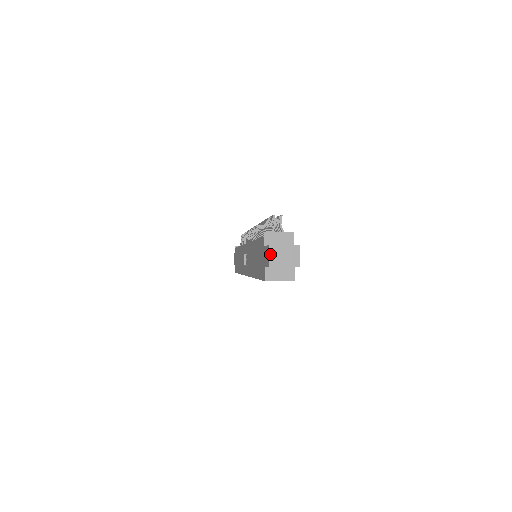
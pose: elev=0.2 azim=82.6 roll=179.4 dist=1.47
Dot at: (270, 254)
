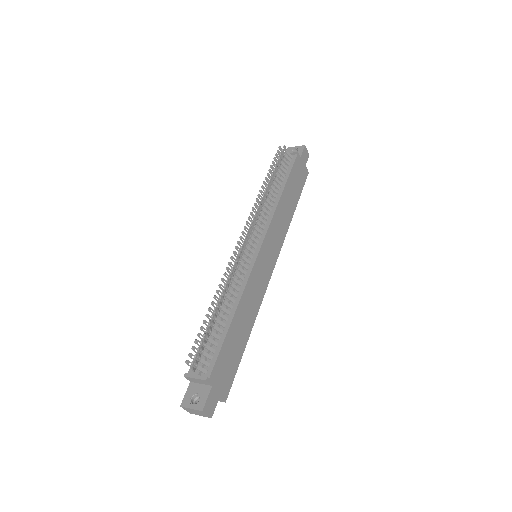
Dot at: (185, 409)
